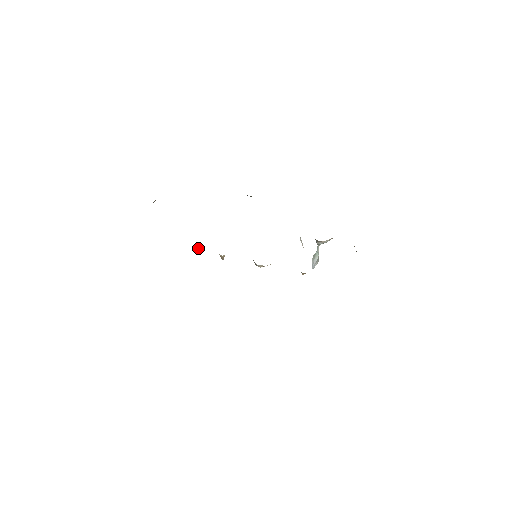
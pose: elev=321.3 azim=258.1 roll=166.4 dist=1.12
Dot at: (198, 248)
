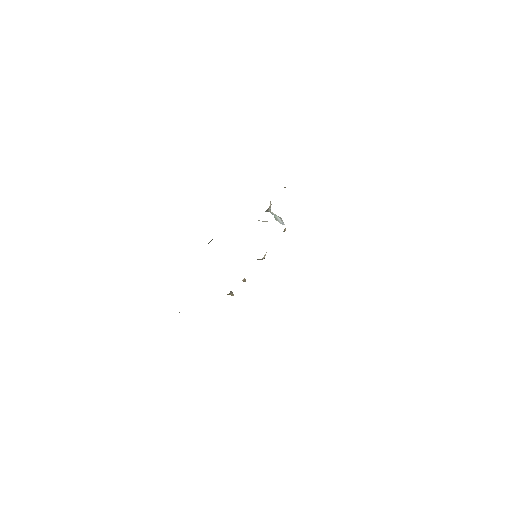
Dot at: (229, 294)
